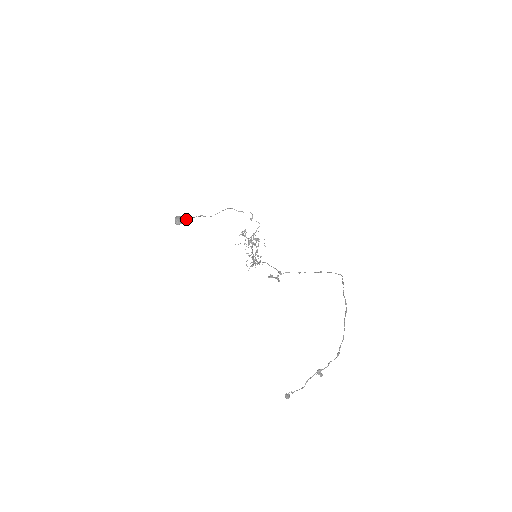
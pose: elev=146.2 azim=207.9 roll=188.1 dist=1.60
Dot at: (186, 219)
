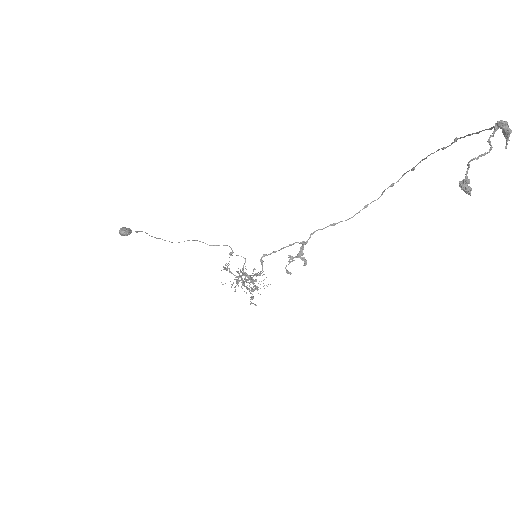
Dot at: (136, 231)
